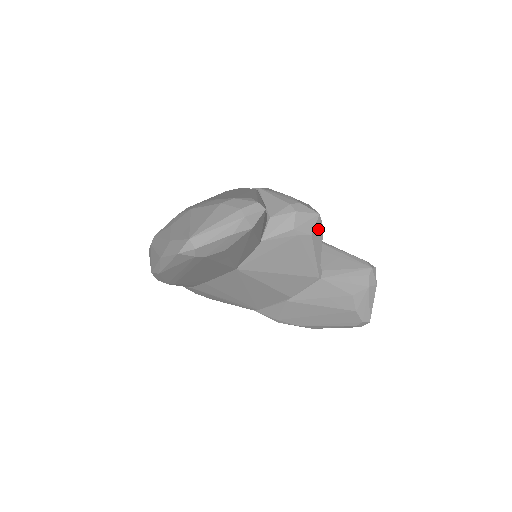
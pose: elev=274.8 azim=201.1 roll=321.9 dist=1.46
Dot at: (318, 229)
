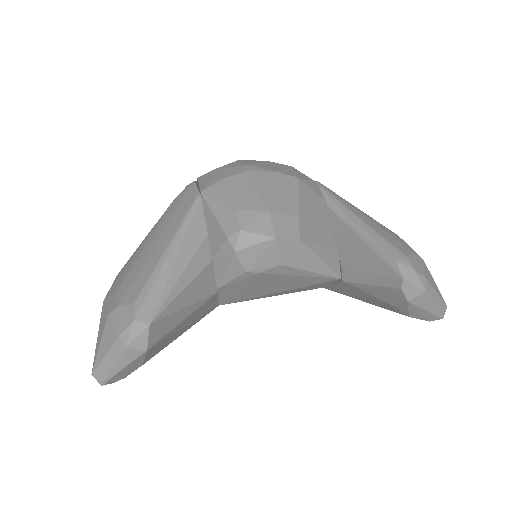
Dot at: (290, 250)
